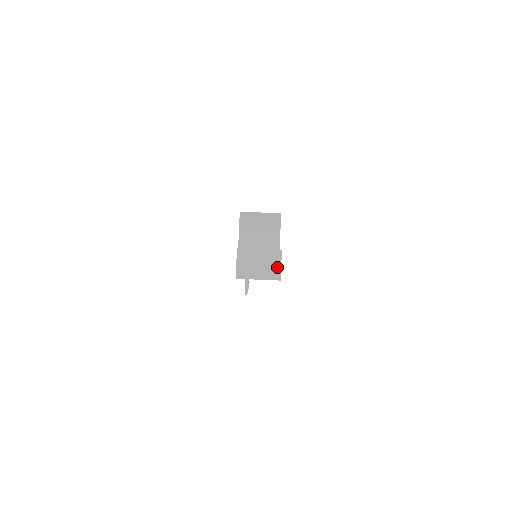
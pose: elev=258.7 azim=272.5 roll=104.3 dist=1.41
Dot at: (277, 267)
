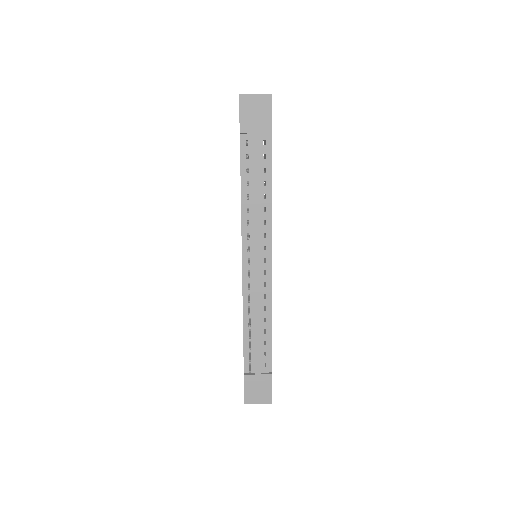
Dot at: occluded
